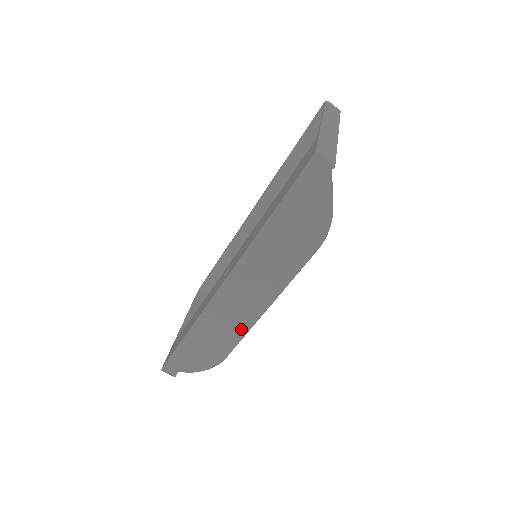
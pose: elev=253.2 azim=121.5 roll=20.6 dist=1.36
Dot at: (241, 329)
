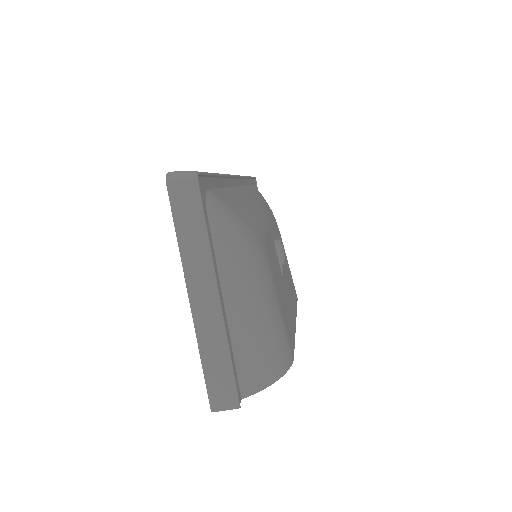
Dot at: occluded
